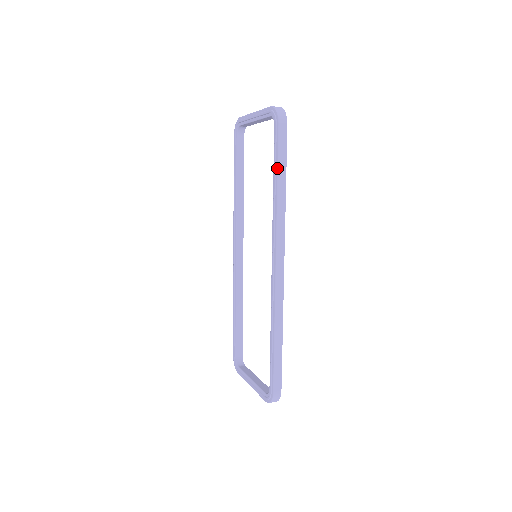
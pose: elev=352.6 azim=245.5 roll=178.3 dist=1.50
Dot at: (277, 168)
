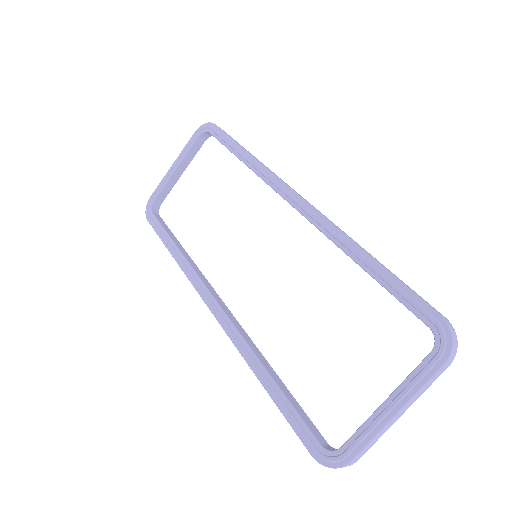
Dot at: (235, 142)
